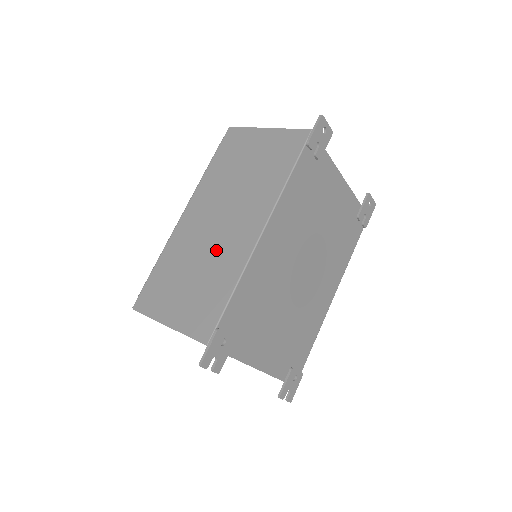
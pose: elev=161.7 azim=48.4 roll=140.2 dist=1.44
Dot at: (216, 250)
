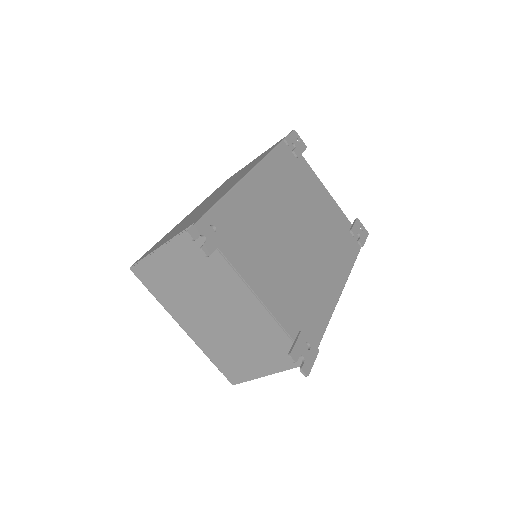
Dot at: occluded
